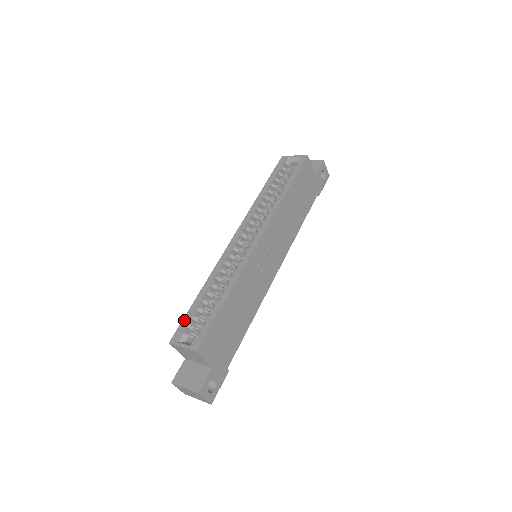
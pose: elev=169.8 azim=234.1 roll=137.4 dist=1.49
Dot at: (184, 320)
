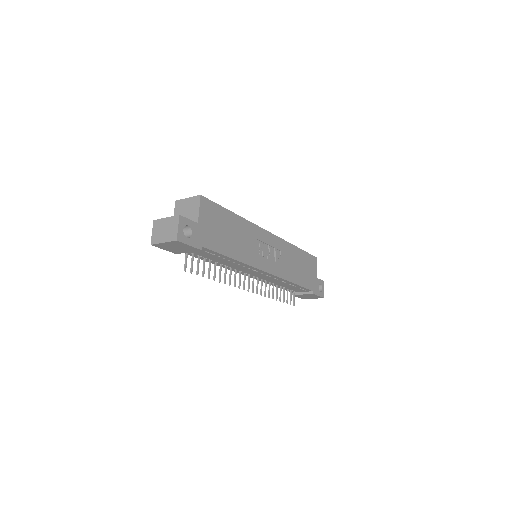
Dot at: occluded
